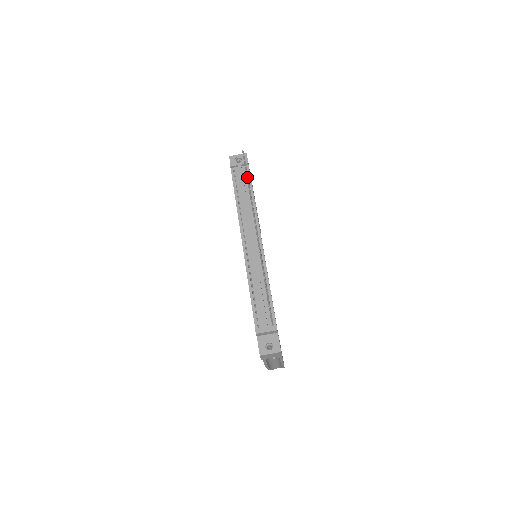
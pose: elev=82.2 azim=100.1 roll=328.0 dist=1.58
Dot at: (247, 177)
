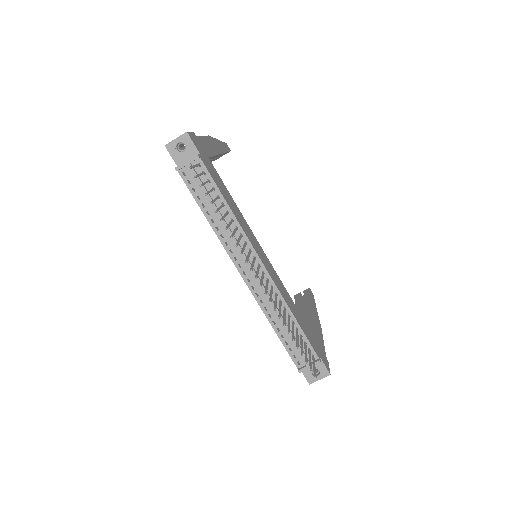
Dot at: (216, 212)
